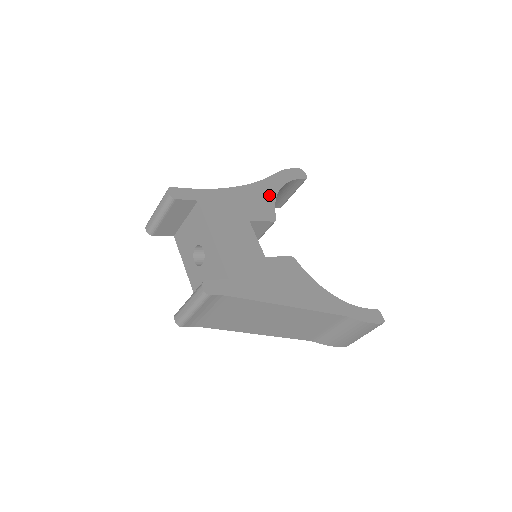
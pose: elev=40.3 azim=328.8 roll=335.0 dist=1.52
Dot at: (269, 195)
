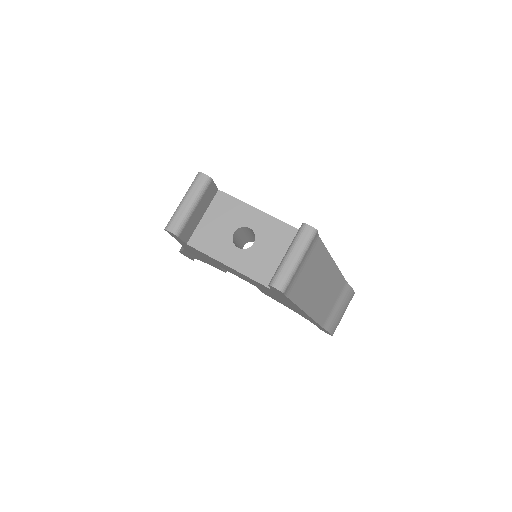
Dot at: occluded
